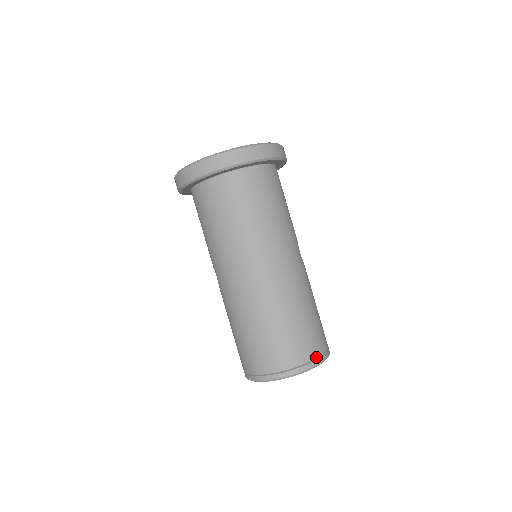
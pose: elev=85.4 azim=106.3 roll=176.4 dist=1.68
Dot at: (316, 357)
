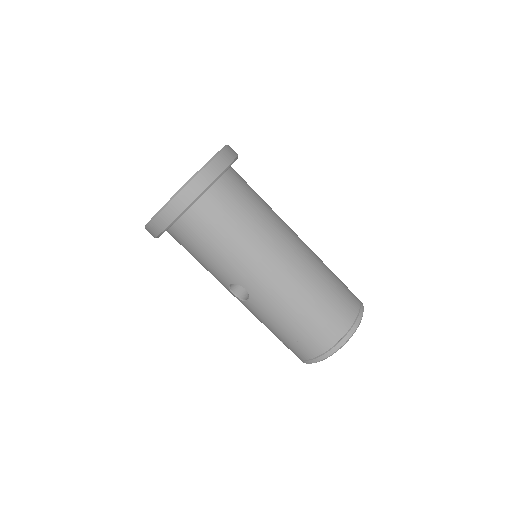
Dot at: (358, 300)
